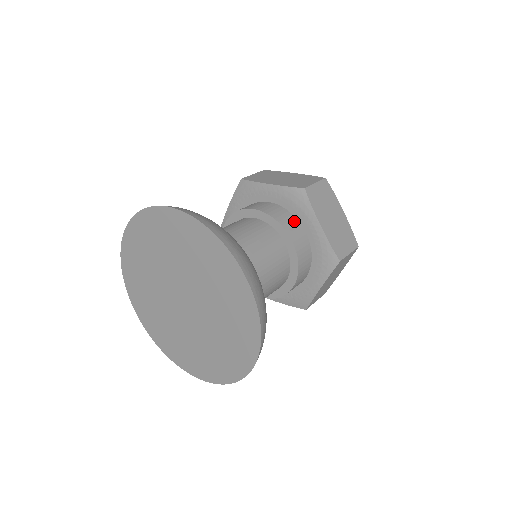
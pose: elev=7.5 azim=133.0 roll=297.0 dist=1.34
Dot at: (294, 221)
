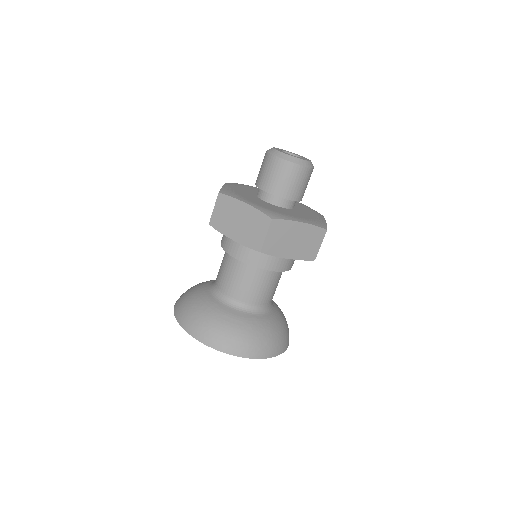
Dot at: (267, 255)
